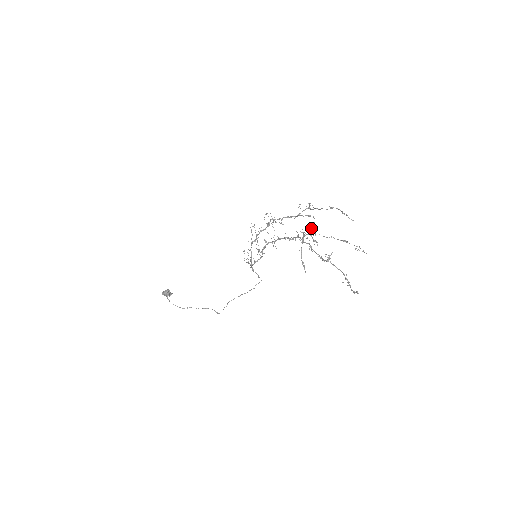
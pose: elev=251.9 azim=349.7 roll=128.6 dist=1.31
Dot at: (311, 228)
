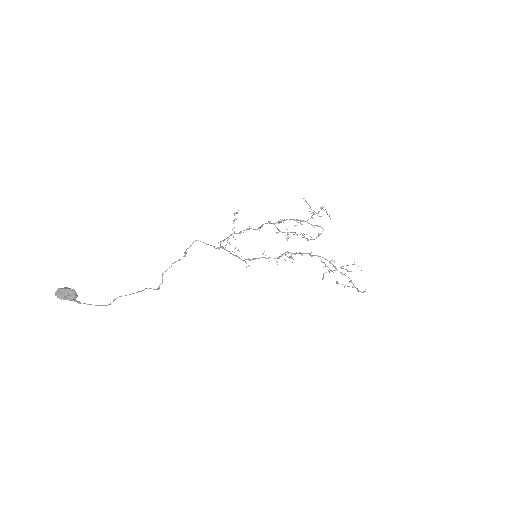
Dot at: occluded
